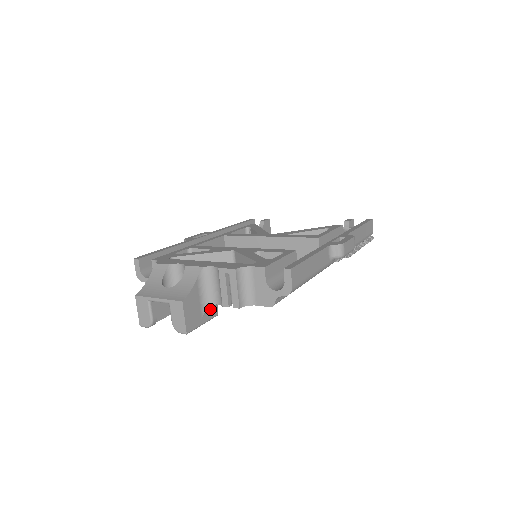
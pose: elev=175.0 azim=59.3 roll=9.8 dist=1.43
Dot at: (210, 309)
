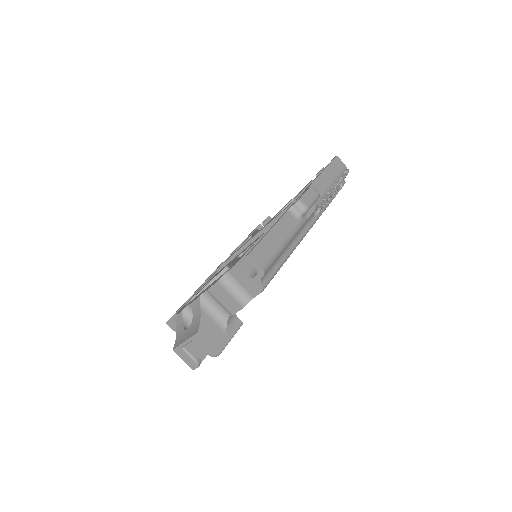
Dot at: (230, 323)
